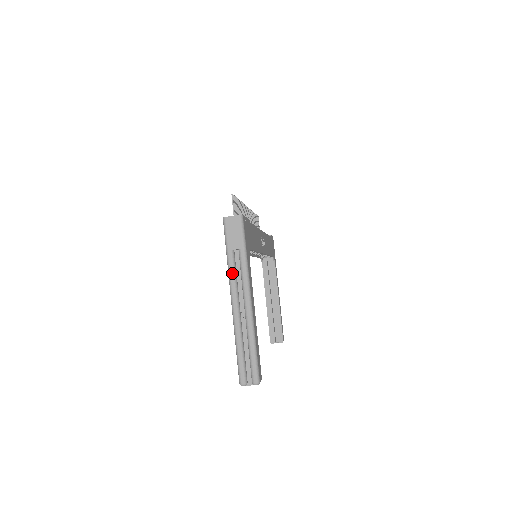
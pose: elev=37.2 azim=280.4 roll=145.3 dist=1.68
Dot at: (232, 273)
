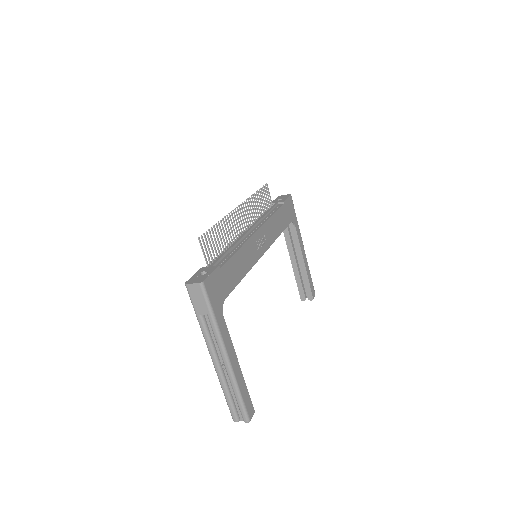
Dot at: (205, 335)
